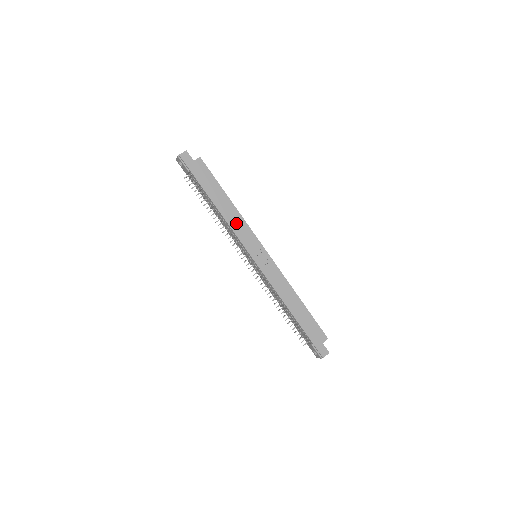
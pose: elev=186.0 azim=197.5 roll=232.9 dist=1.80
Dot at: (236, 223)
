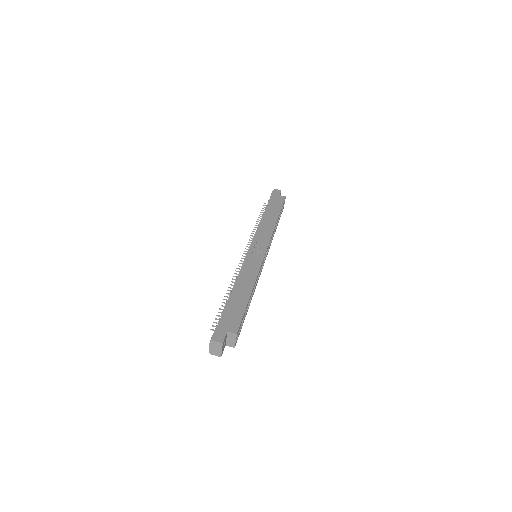
Dot at: (265, 228)
